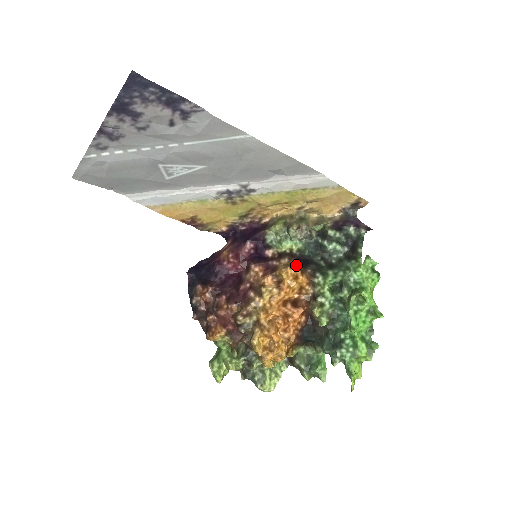
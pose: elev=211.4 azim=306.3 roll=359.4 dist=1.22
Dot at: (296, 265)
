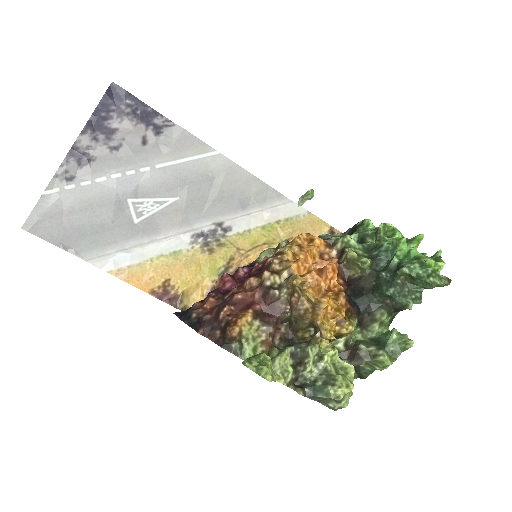
Dot at: occluded
